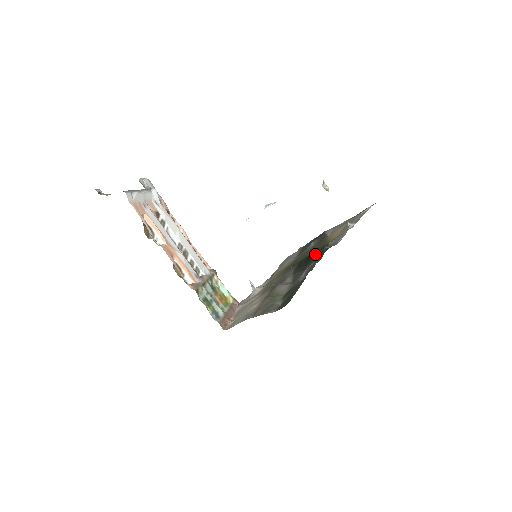
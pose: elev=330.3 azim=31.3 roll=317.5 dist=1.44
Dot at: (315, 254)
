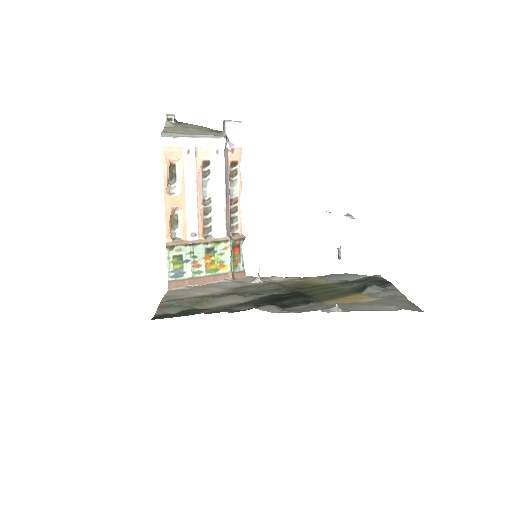
Dot at: (292, 300)
